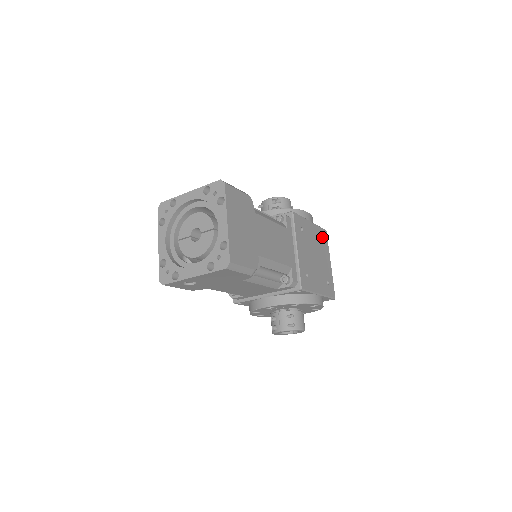
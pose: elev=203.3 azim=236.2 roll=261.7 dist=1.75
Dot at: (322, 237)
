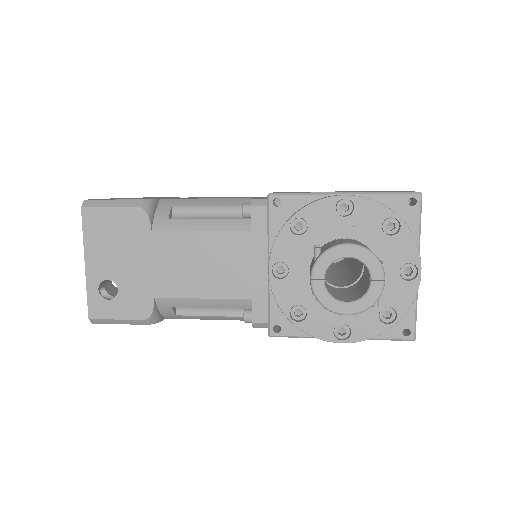
Dot at: occluded
